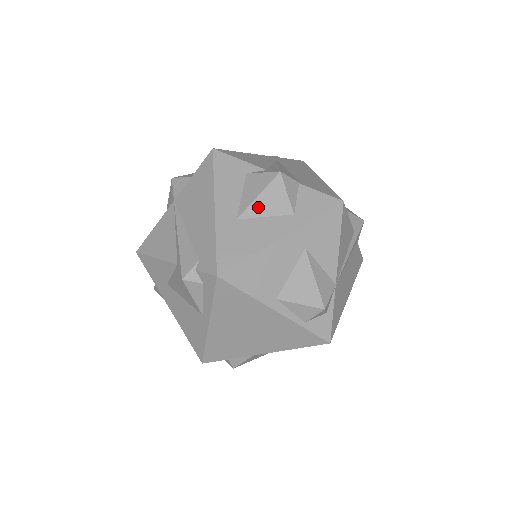
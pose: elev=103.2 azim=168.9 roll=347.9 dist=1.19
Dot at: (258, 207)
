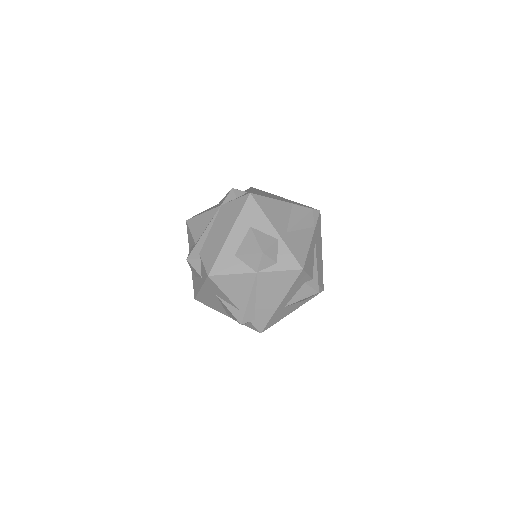
Dot at: occluded
